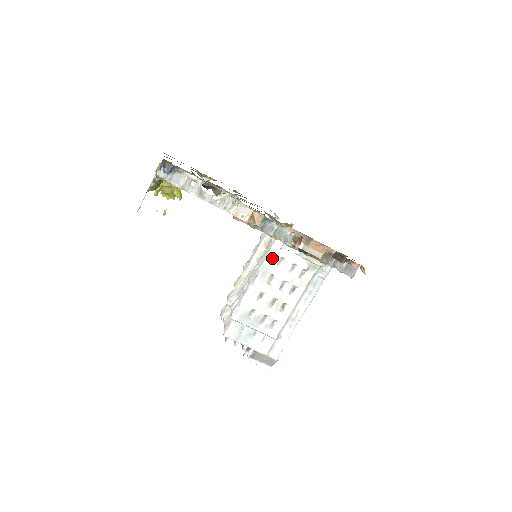
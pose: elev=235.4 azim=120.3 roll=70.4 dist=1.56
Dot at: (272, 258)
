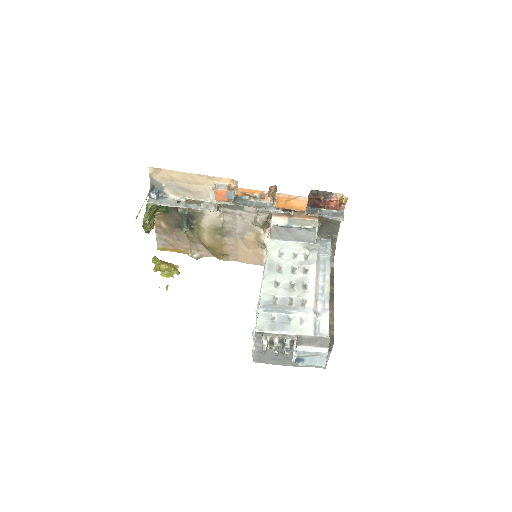
Dot at: (271, 253)
